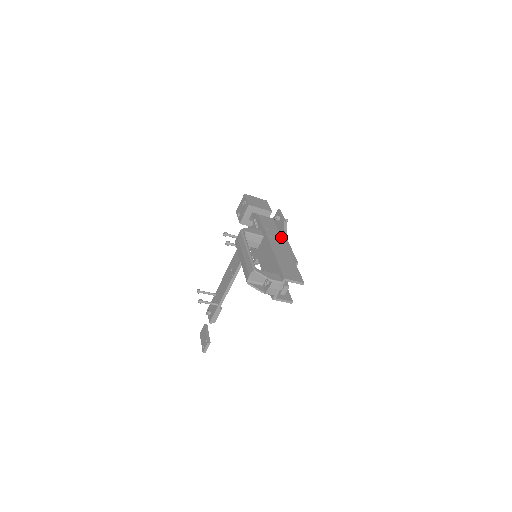
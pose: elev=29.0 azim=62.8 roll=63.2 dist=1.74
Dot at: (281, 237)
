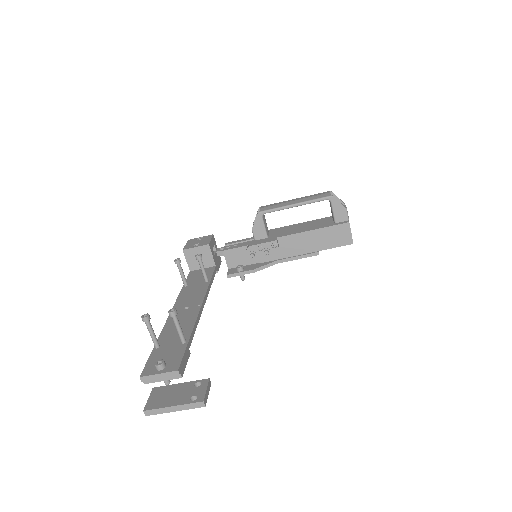
Dot at: occluded
